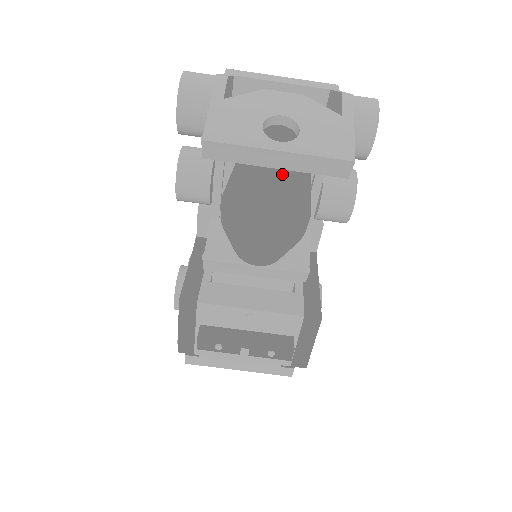
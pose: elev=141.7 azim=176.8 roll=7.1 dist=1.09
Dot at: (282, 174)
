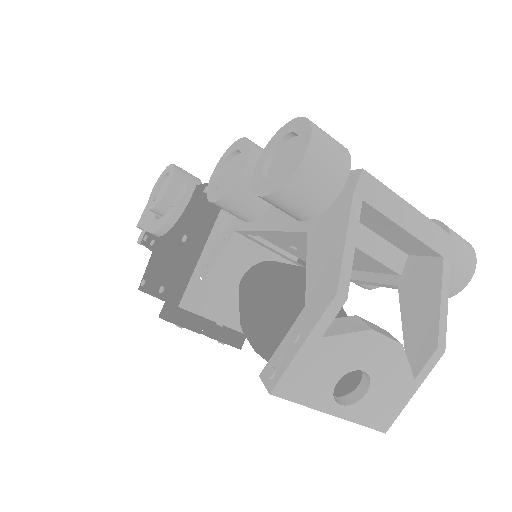
Dot at: occluded
